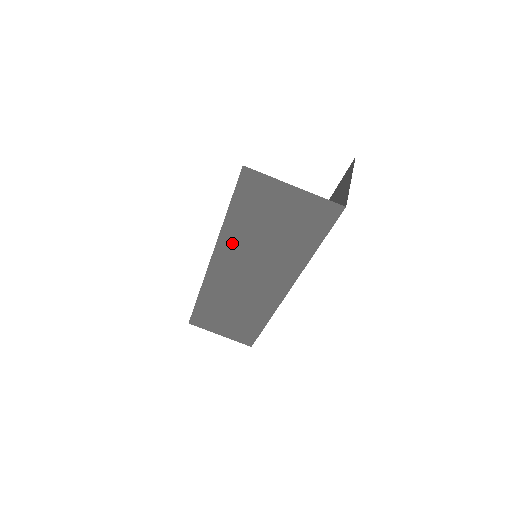
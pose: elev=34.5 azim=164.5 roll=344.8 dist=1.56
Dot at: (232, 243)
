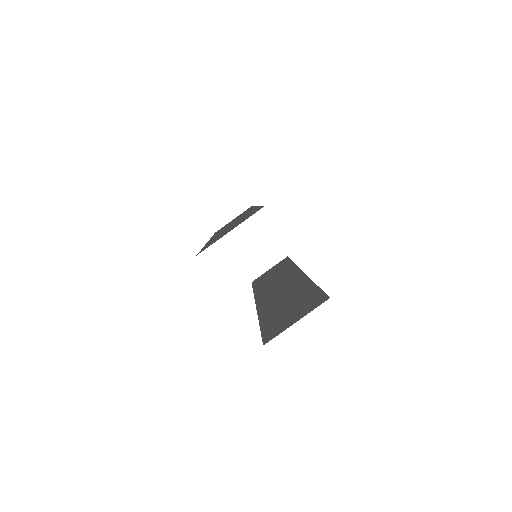
Dot at: occluded
